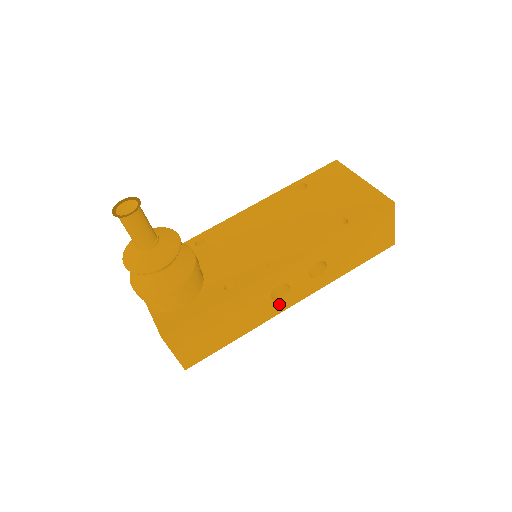
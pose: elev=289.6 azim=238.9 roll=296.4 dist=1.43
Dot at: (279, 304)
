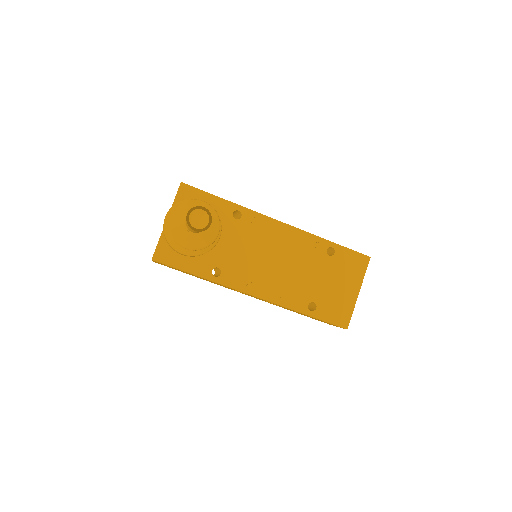
Dot at: occluded
